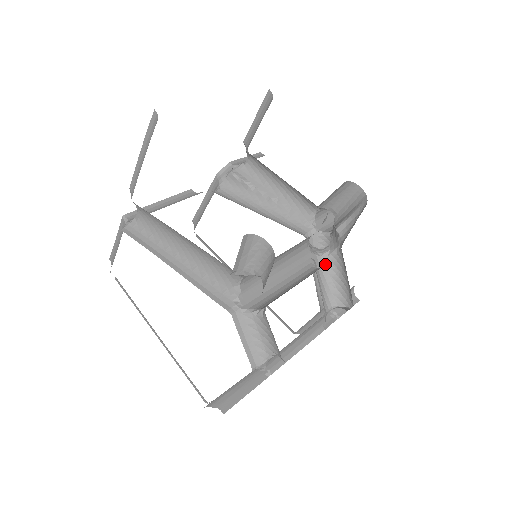
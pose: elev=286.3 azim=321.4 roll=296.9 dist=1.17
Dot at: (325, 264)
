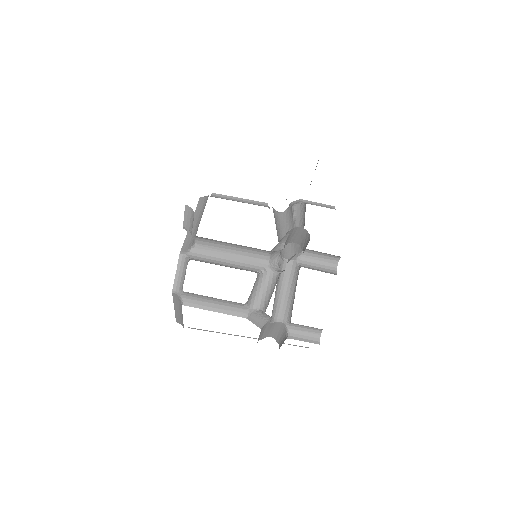
Dot at: (273, 279)
